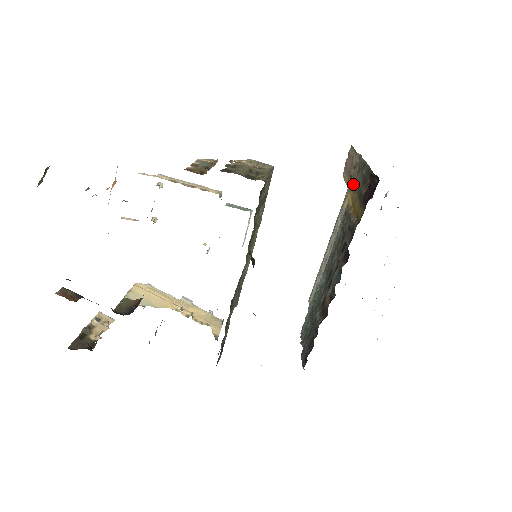
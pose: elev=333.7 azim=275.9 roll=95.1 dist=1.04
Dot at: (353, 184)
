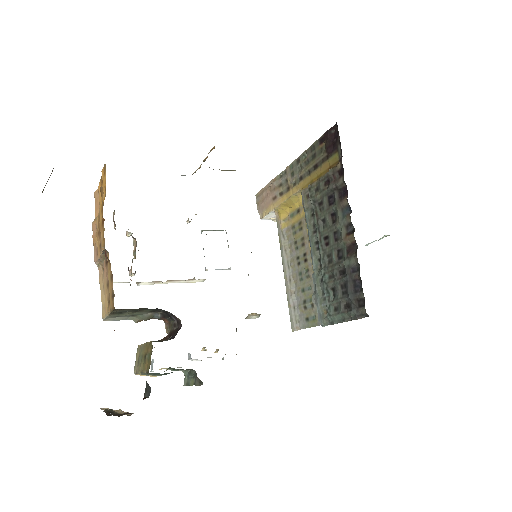
Dot at: (292, 186)
